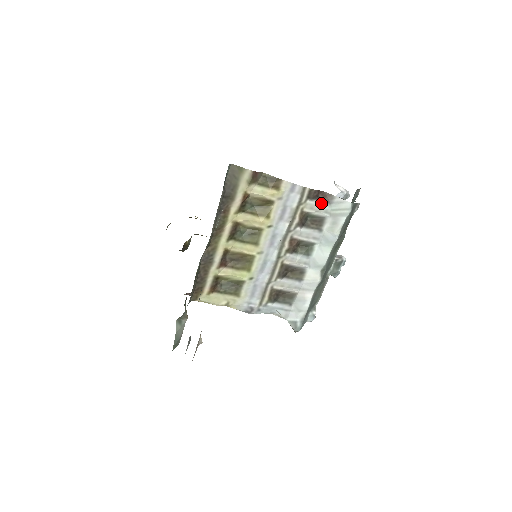
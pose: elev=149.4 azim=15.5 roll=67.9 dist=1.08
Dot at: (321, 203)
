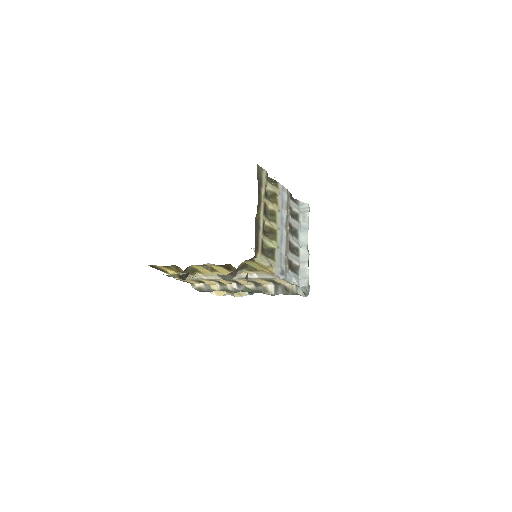
Dot at: (295, 203)
